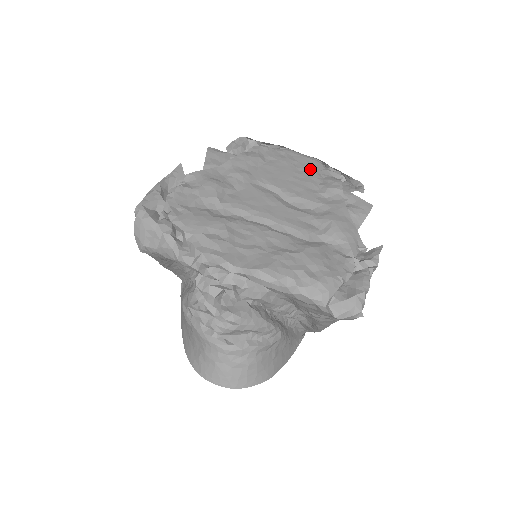
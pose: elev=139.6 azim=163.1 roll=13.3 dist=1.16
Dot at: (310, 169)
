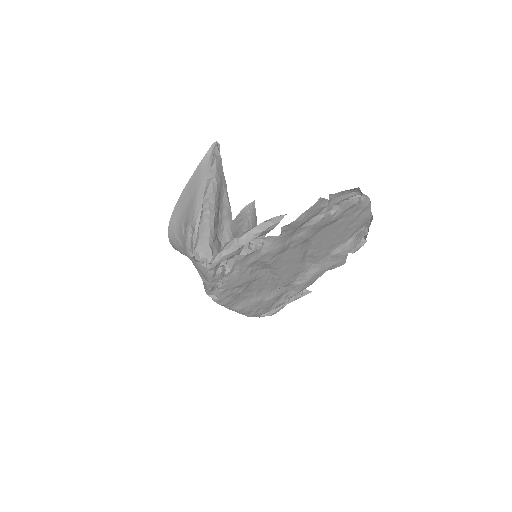
Dot at: (354, 230)
